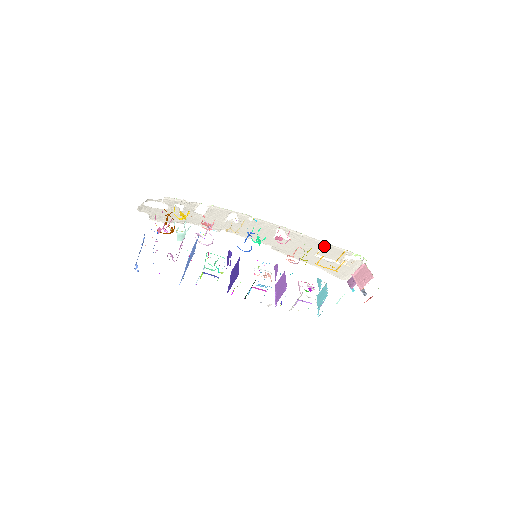
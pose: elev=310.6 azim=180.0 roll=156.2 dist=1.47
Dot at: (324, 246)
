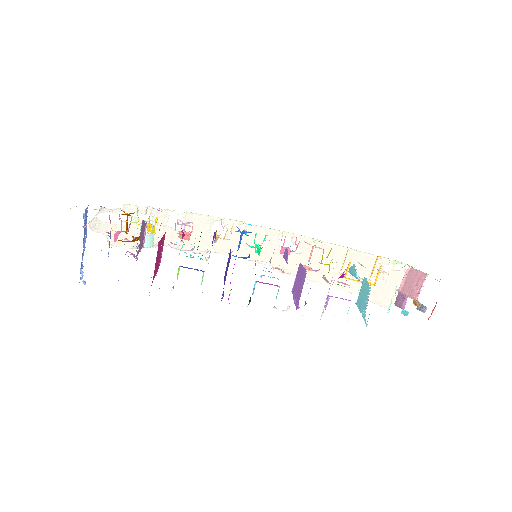
Dot at: (348, 254)
